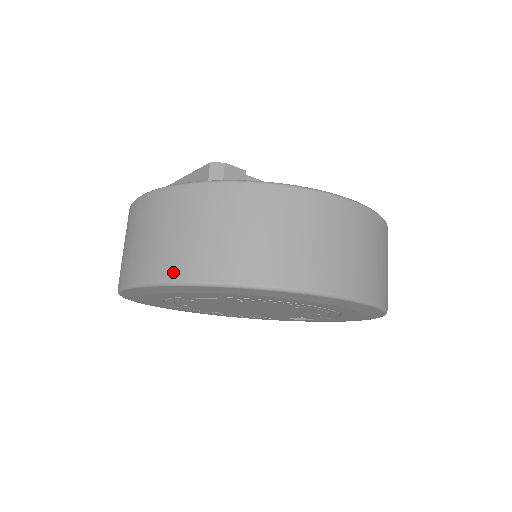
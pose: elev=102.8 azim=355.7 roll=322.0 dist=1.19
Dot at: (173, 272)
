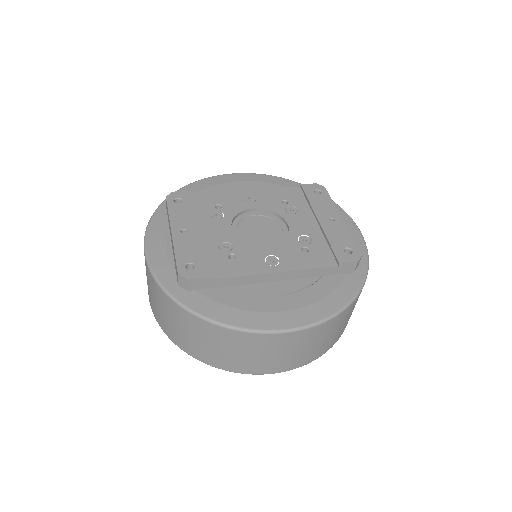
Dot at: (162, 327)
